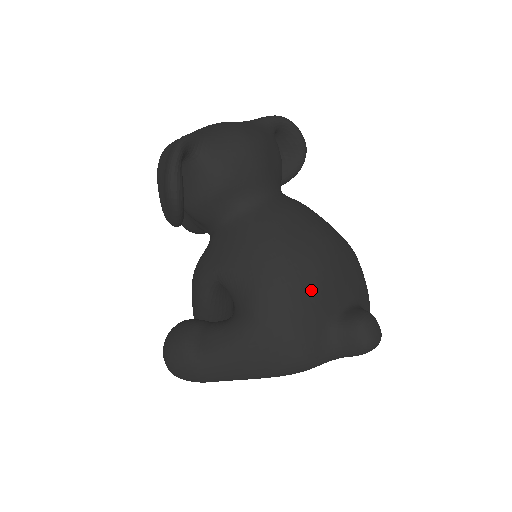
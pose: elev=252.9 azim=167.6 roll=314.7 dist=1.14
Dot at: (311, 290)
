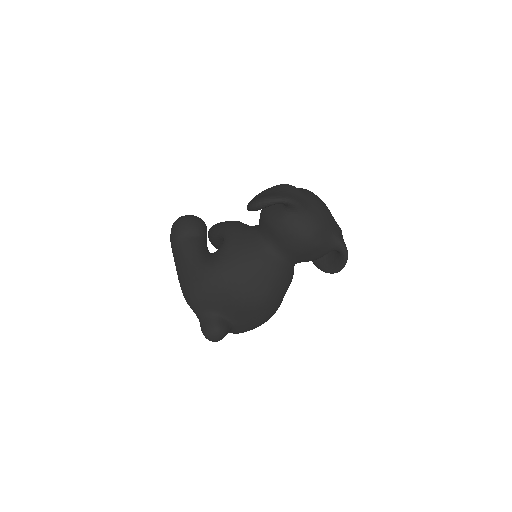
Dot at: (226, 297)
